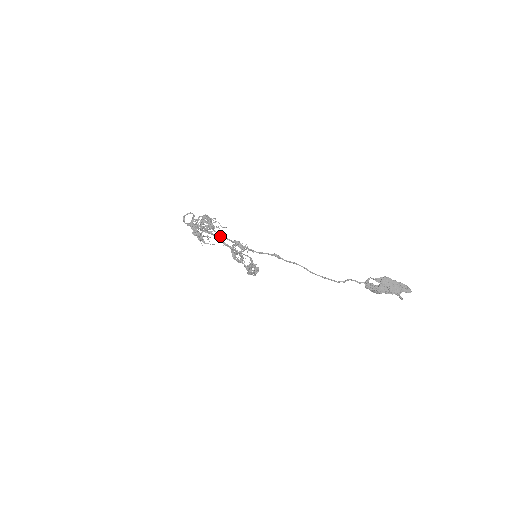
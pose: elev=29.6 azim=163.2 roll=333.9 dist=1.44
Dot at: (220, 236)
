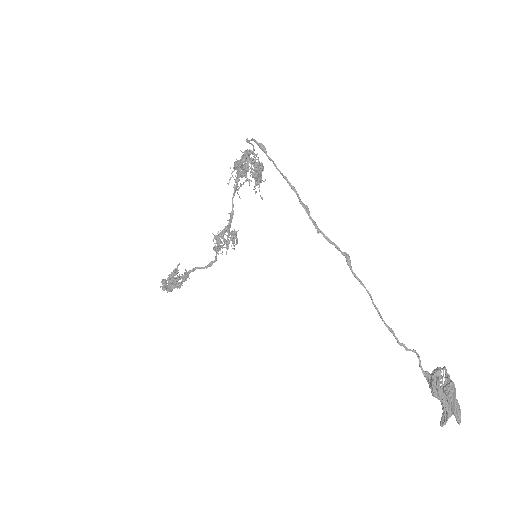
Dot at: (293, 186)
